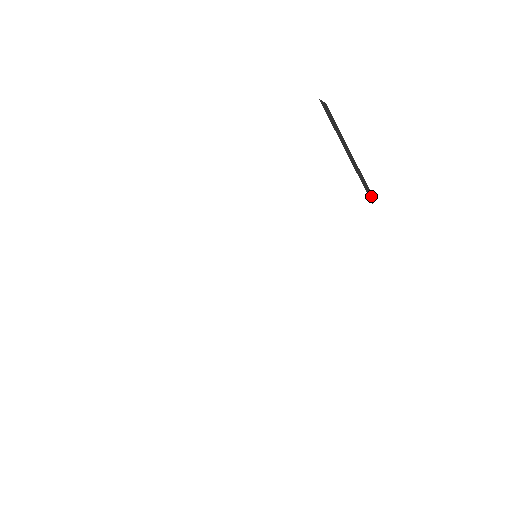
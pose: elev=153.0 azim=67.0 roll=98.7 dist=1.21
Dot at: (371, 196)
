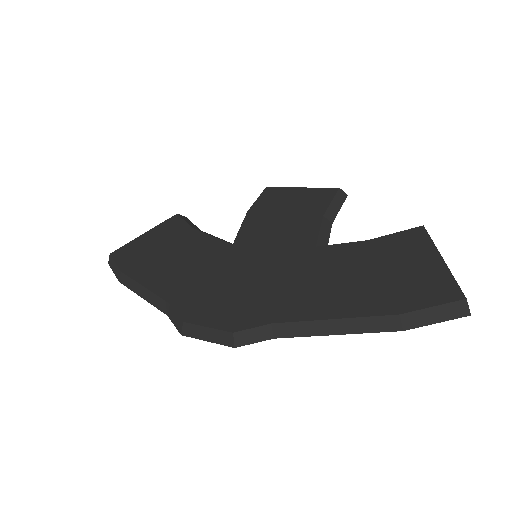
Dot at: (424, 229)
